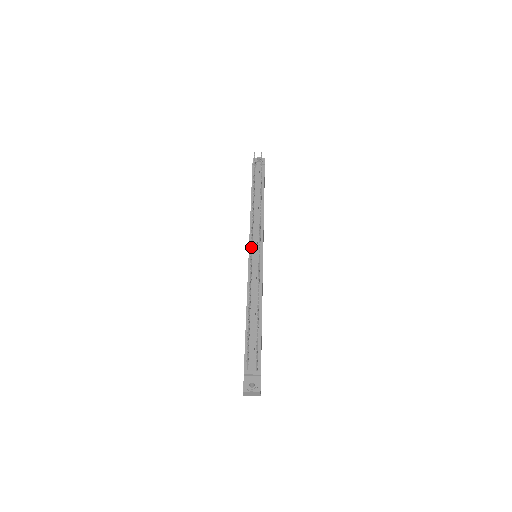
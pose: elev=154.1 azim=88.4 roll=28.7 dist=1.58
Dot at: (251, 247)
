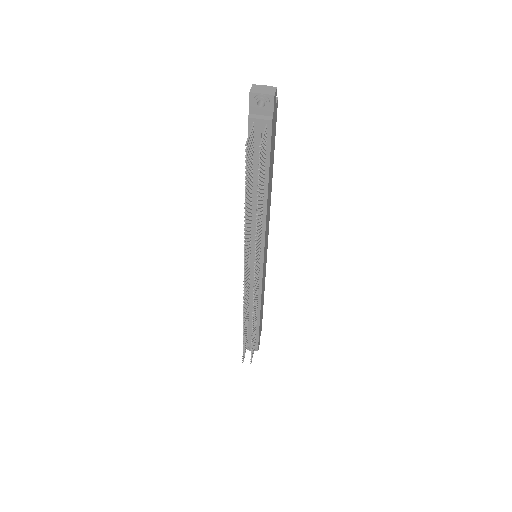
Dot at: (244, 290)
